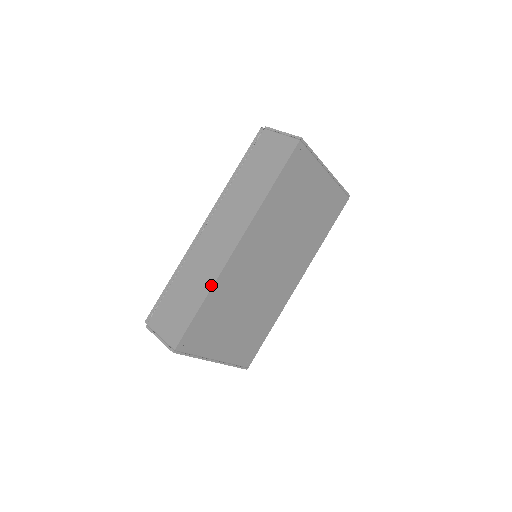
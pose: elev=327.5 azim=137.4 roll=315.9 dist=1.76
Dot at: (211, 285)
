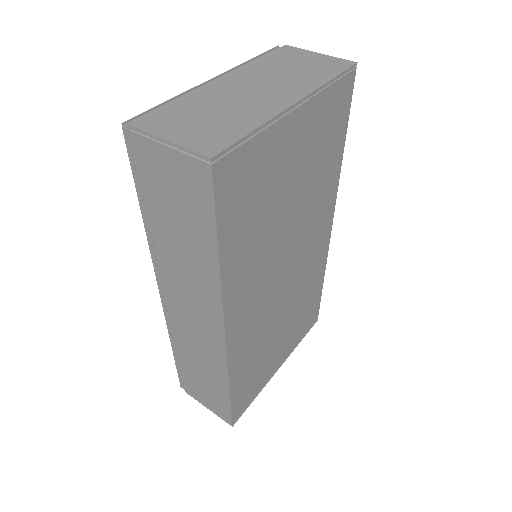
Dot at: (225, 375)
